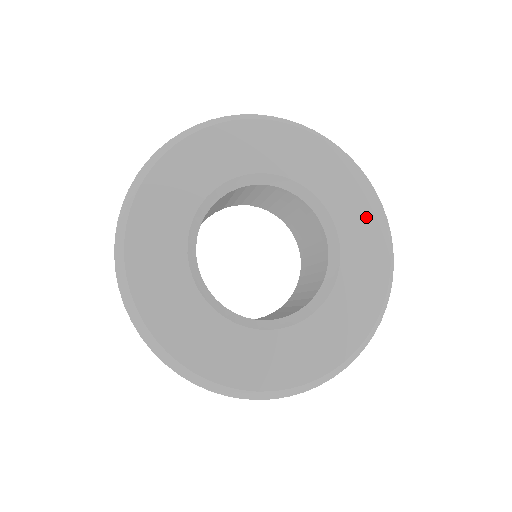
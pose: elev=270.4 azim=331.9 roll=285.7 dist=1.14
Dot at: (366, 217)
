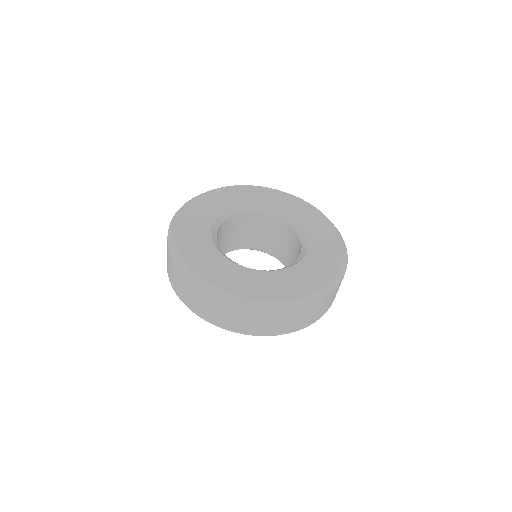
Dot at: (295, 203)
